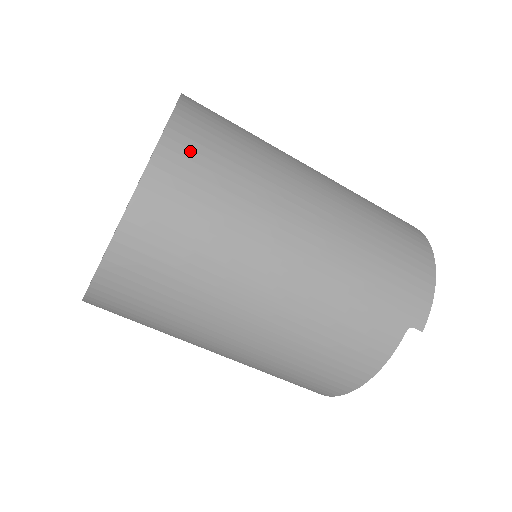
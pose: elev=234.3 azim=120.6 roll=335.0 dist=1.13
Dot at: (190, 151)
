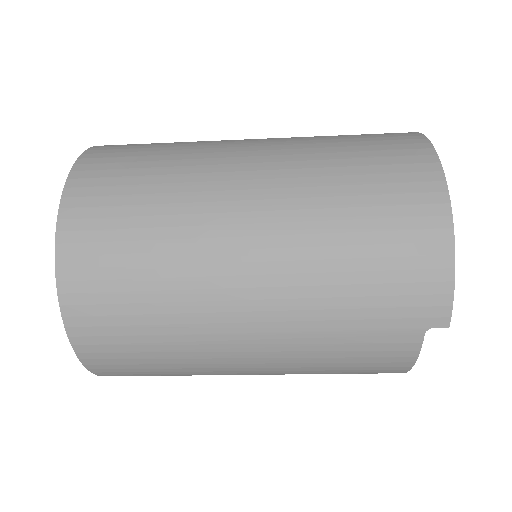
Dot at: (88, 270)
